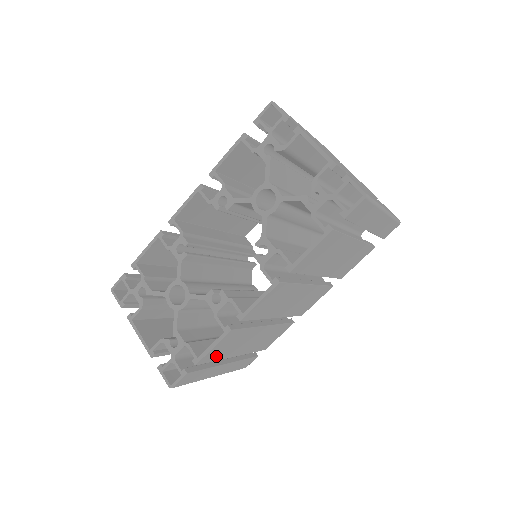
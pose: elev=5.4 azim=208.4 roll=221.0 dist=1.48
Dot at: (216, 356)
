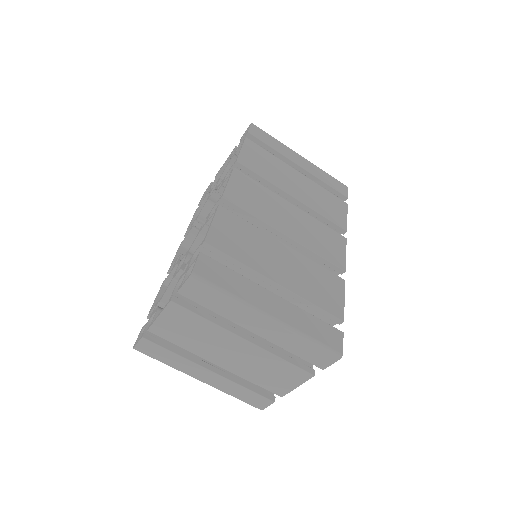
Dot at: (233, 250)
